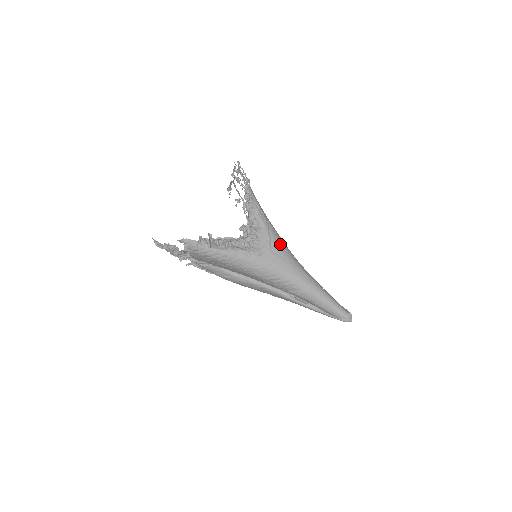
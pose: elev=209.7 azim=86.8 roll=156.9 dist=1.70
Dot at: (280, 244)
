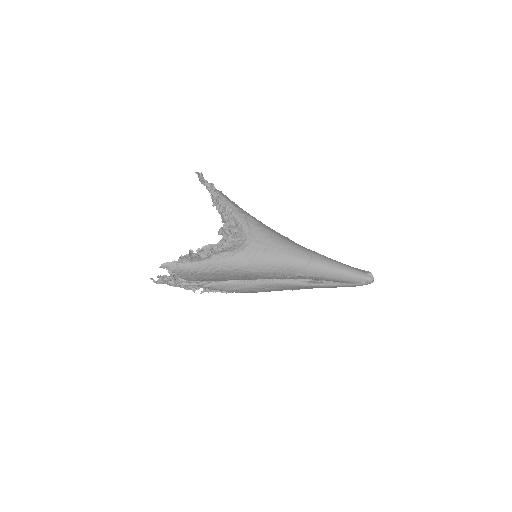
Dot at: (263, 231)
